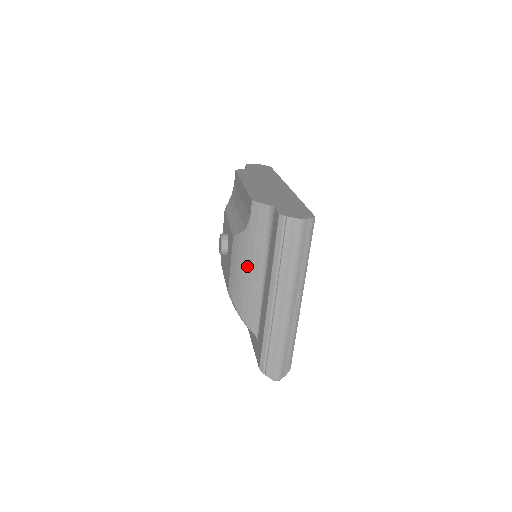
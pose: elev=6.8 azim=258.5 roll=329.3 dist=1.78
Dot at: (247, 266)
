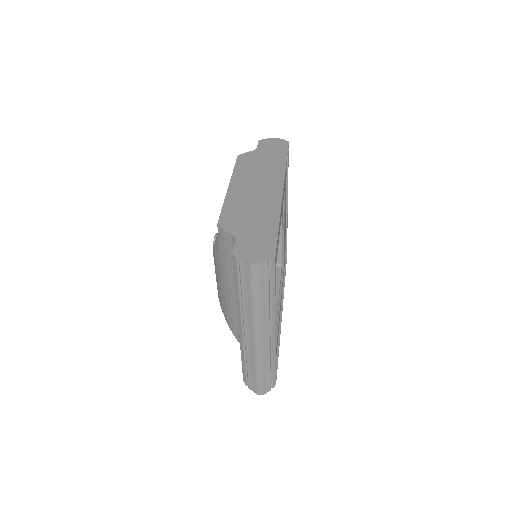
Dot at: (225, 285)
